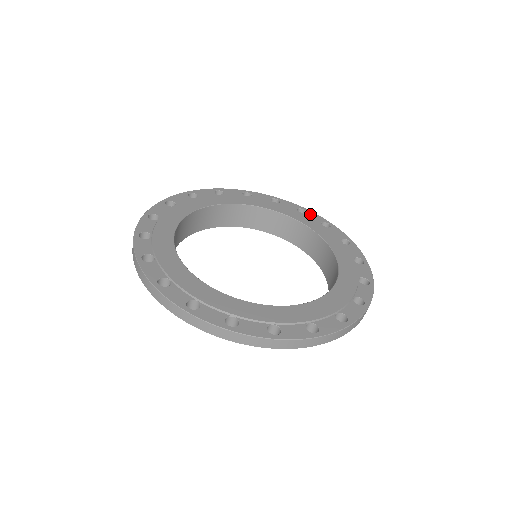
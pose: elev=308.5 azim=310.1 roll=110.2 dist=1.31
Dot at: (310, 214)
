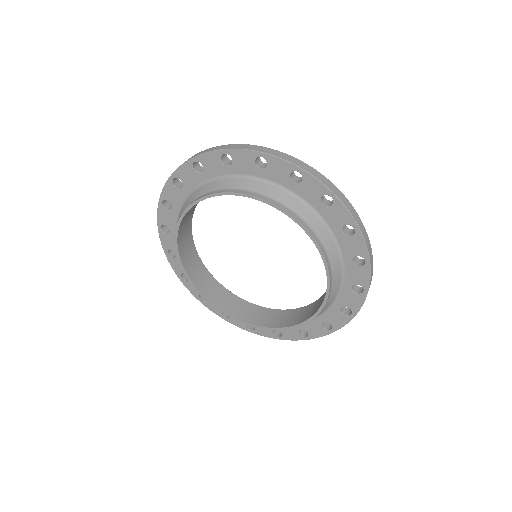
Dot at: occluded
